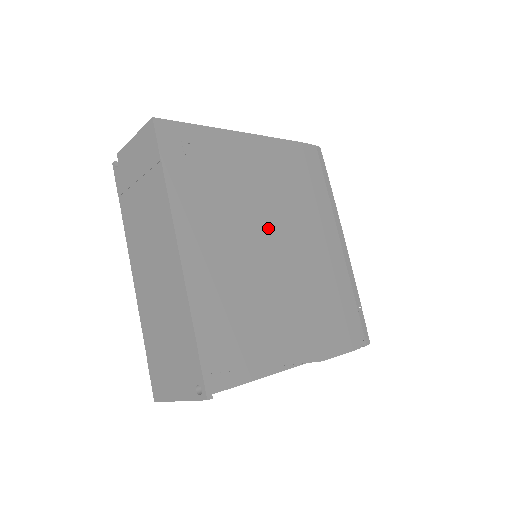
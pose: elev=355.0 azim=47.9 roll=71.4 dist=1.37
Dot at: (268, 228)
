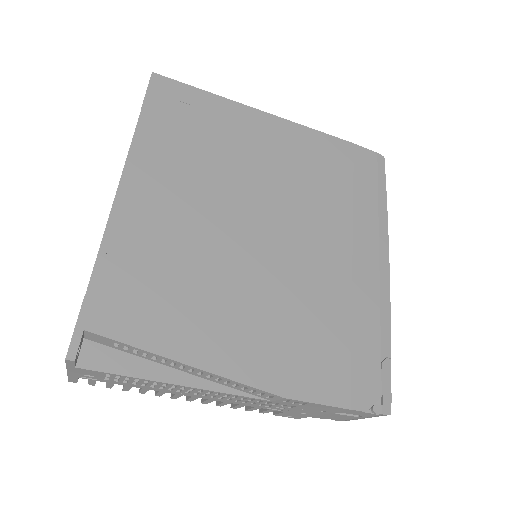
Dot at: (260, 210)
